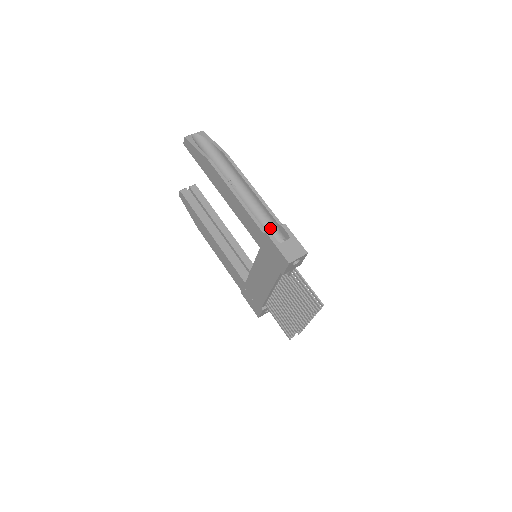
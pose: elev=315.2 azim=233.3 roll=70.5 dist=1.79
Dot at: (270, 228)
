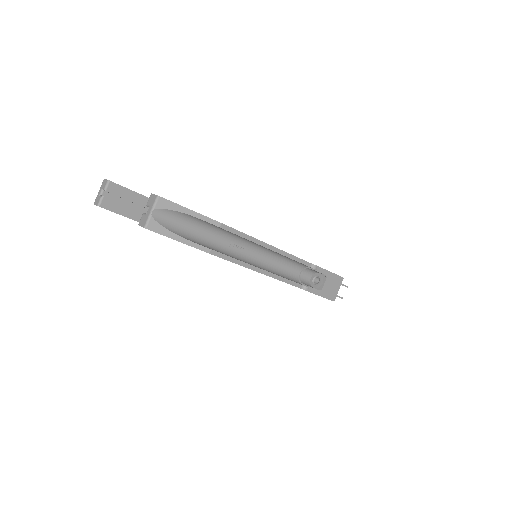
Dot at: (296, 267)
